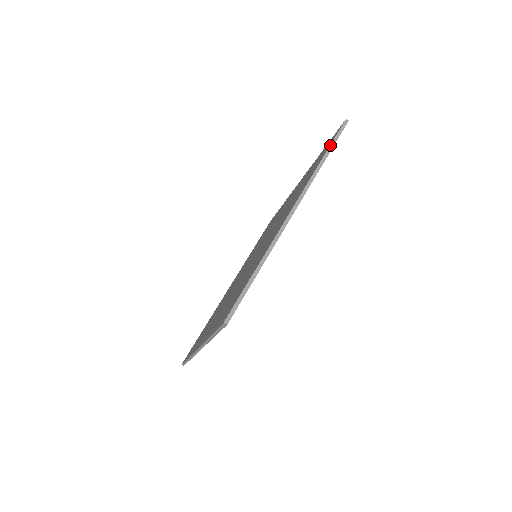
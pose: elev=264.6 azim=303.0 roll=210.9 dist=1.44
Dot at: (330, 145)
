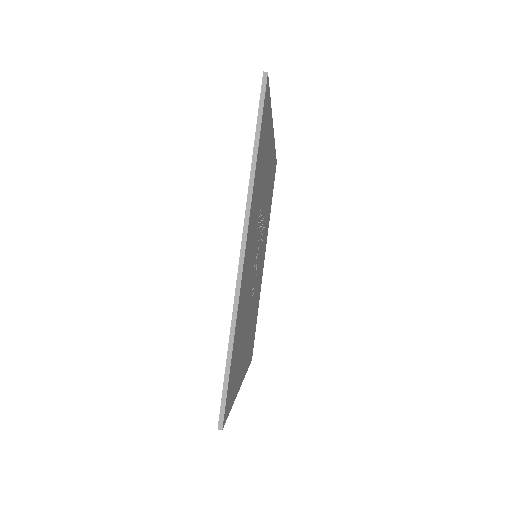
Dot at: occluded
